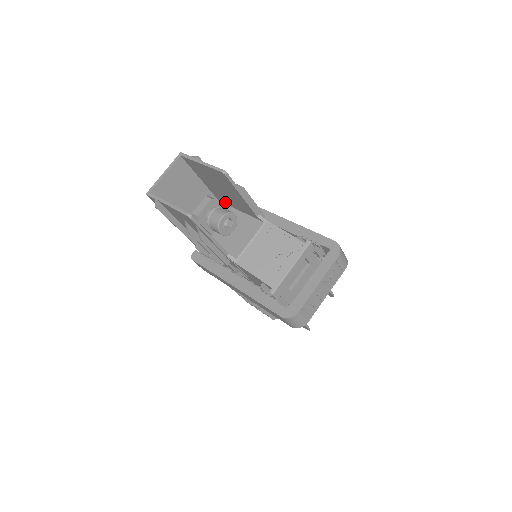
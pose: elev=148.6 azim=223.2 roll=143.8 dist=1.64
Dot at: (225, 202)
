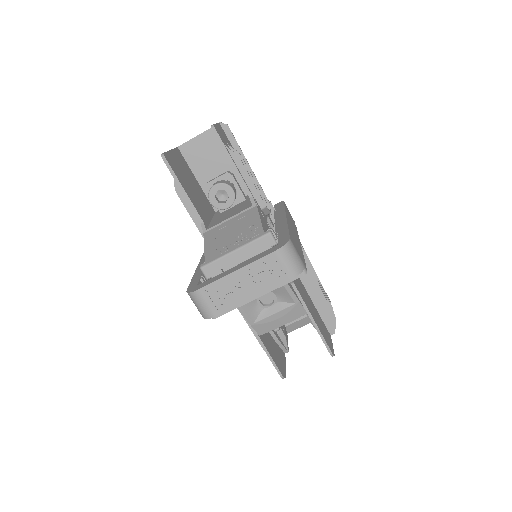
Dot at: occluded
